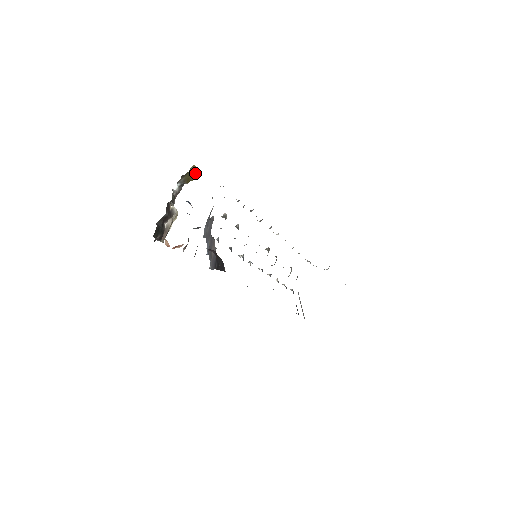
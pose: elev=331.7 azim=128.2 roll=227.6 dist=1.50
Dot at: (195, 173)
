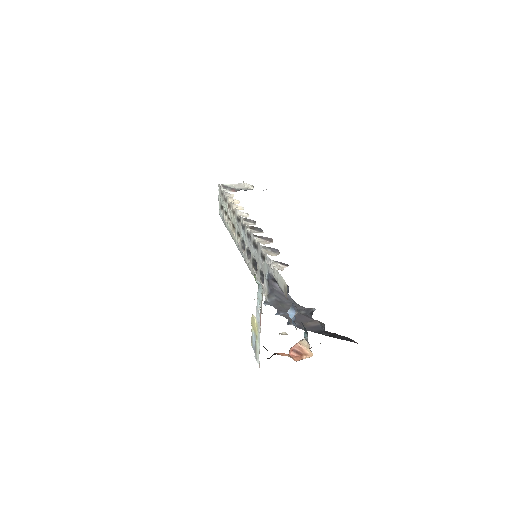
Dot at: occluded
